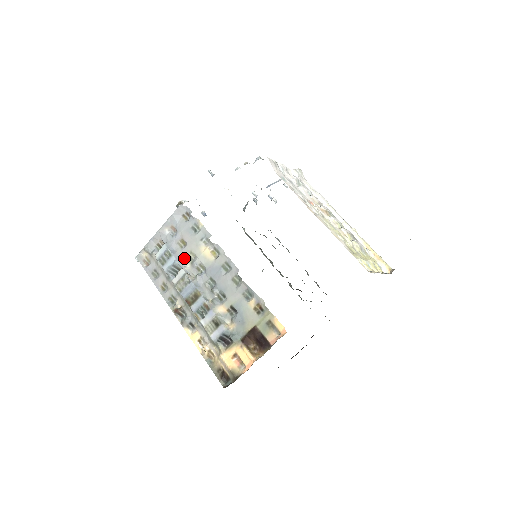
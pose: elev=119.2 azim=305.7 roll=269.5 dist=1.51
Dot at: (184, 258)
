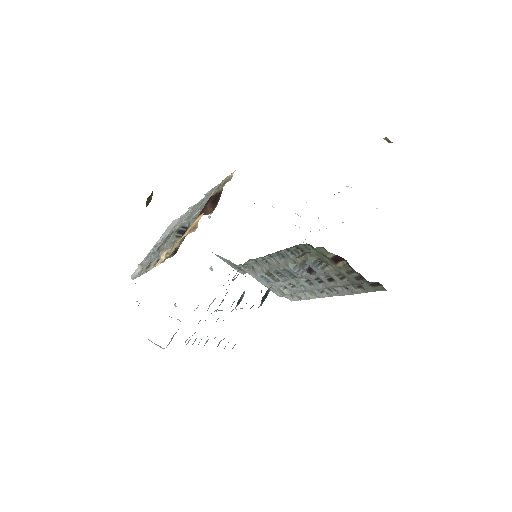
Dot at: occluded
